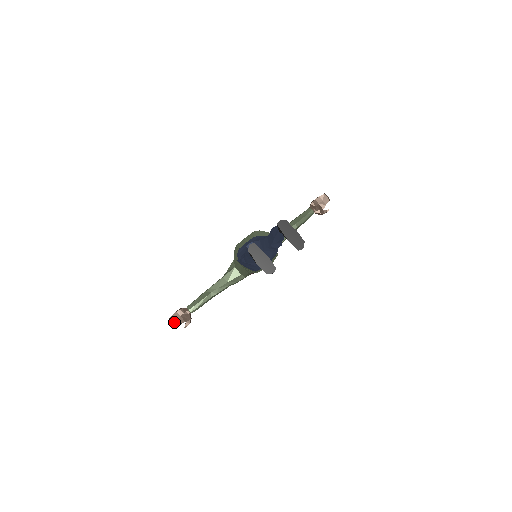
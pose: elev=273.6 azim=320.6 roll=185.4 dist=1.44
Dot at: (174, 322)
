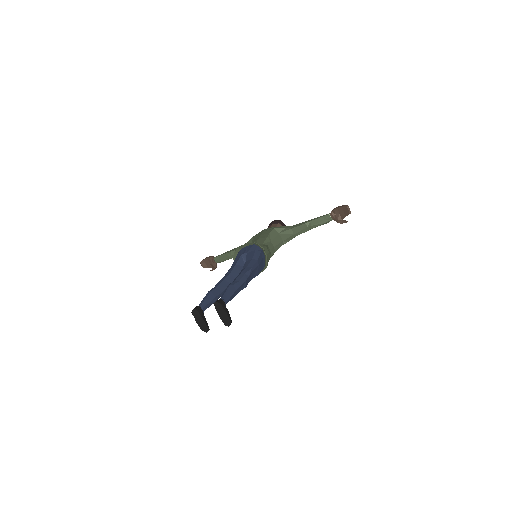
Dot at: (204, 265)
